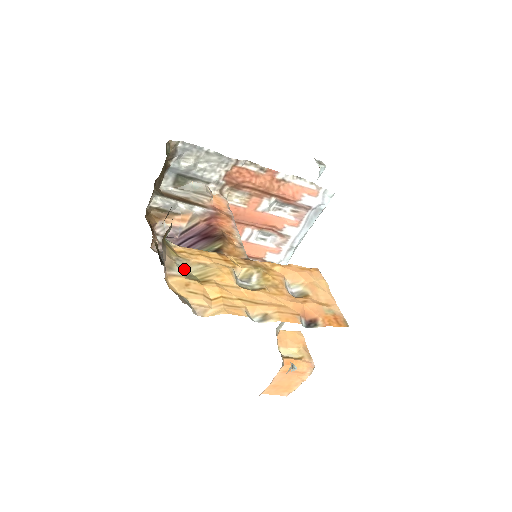
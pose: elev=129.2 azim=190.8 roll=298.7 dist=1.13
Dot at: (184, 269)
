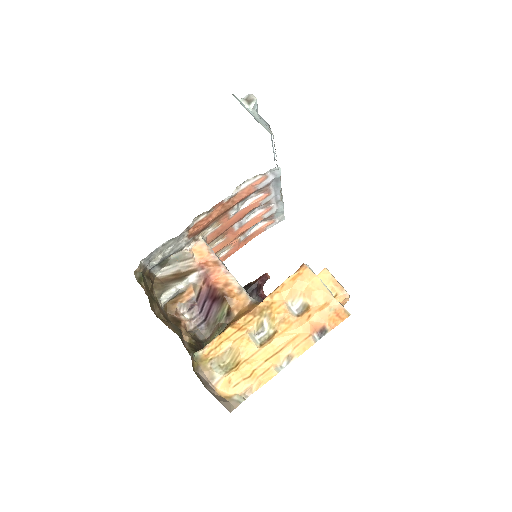
Dot at: (220, 366)
